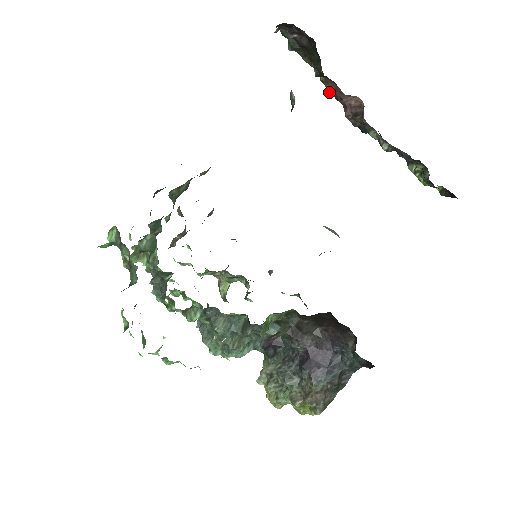
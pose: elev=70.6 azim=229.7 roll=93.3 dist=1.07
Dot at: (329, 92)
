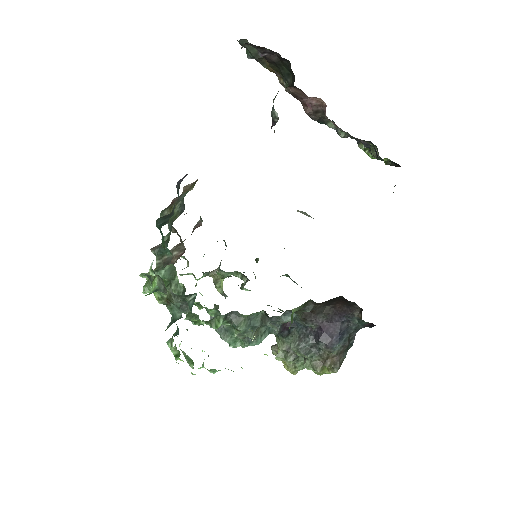
Dot at: (288, 92)
